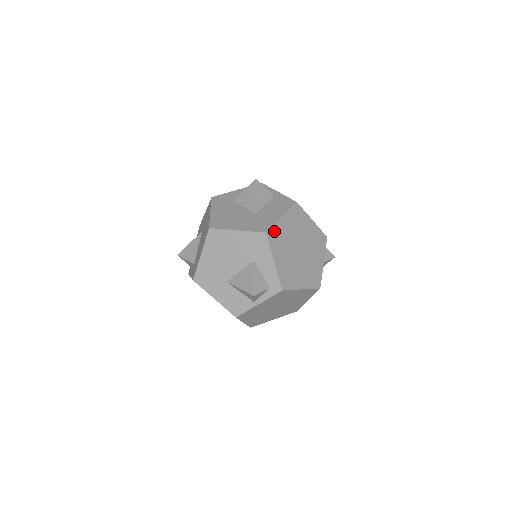
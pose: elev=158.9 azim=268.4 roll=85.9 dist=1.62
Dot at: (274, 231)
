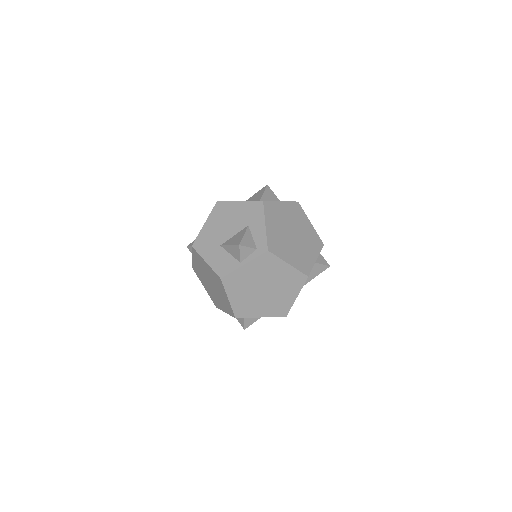
Dot at: (271, 206)
